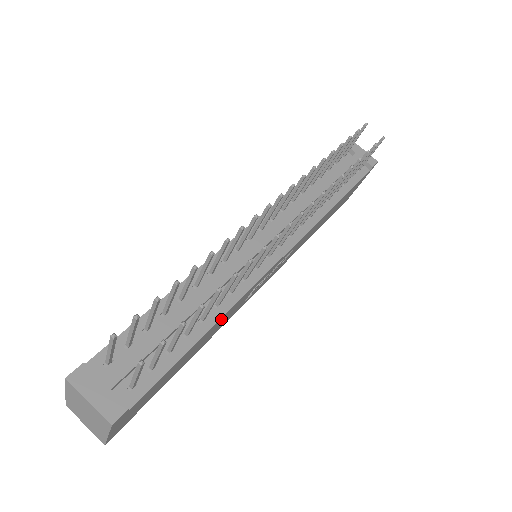
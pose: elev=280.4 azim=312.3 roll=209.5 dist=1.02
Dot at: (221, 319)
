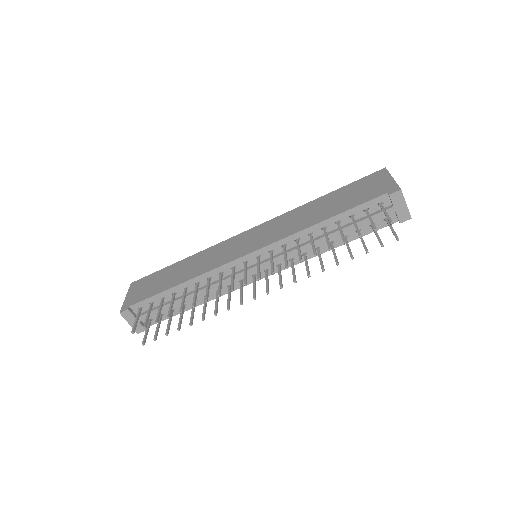
Dot at: occluded
